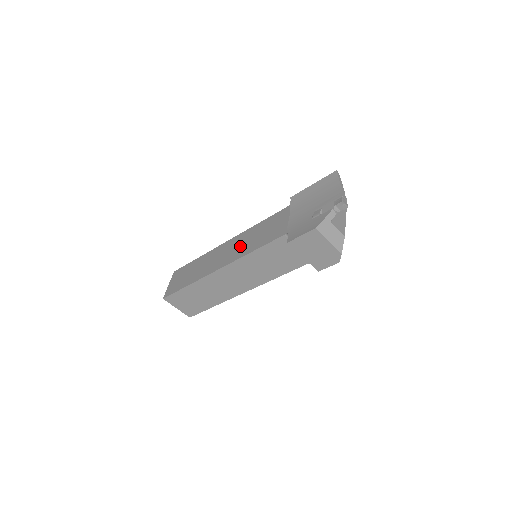
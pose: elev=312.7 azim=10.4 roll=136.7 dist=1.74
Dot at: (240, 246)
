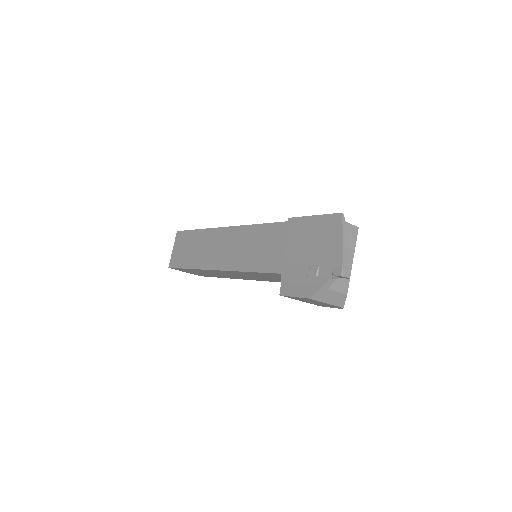
Dot at: (236, 250)
